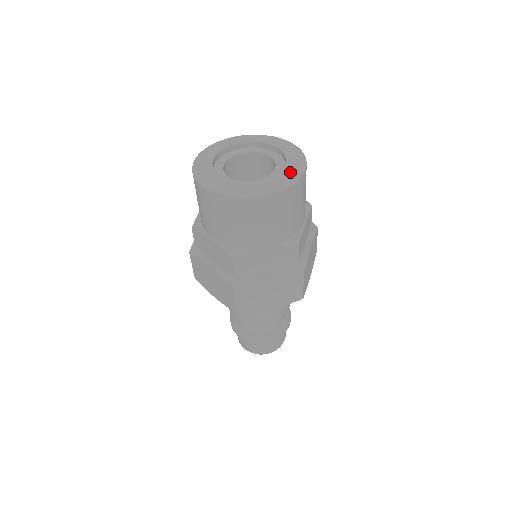
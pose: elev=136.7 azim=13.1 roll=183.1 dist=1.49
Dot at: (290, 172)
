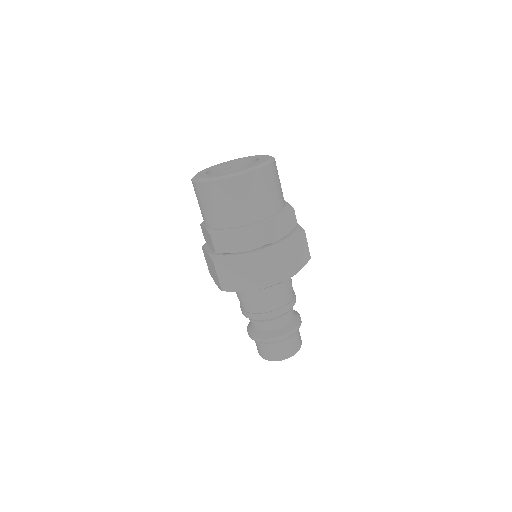
Dot at: (266, 157)
